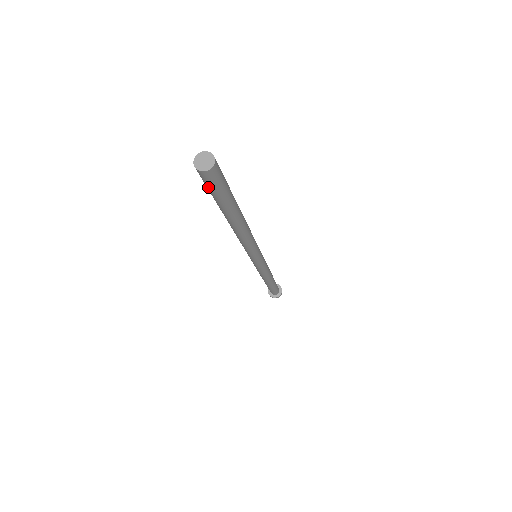
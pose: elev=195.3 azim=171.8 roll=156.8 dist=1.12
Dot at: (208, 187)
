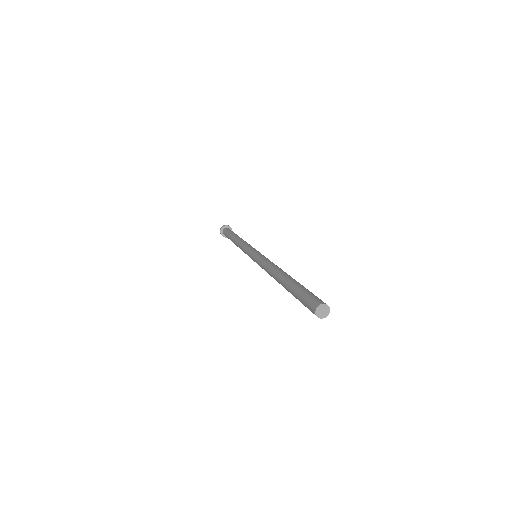
Dot at: occluded
